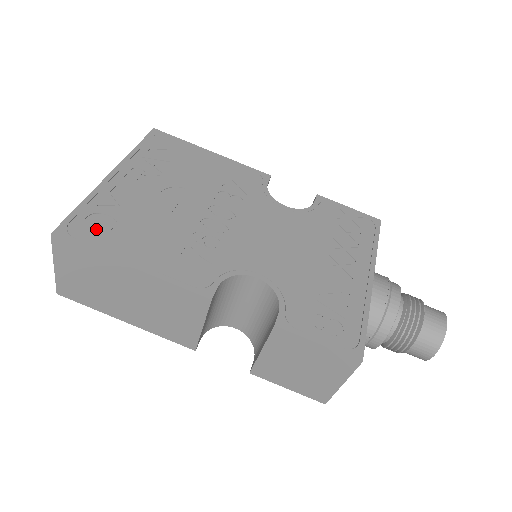
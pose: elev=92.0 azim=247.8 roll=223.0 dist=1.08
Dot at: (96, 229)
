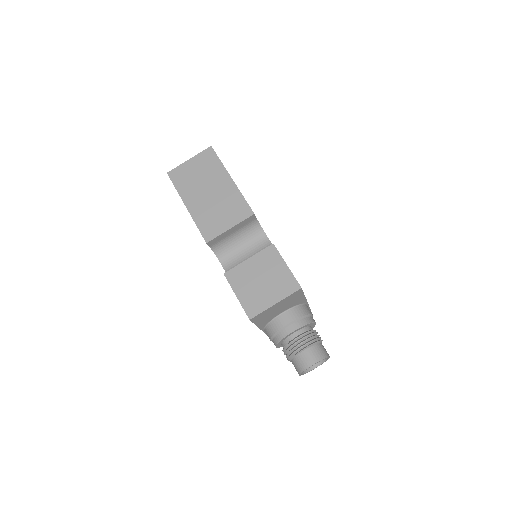
Dot at: occluded
